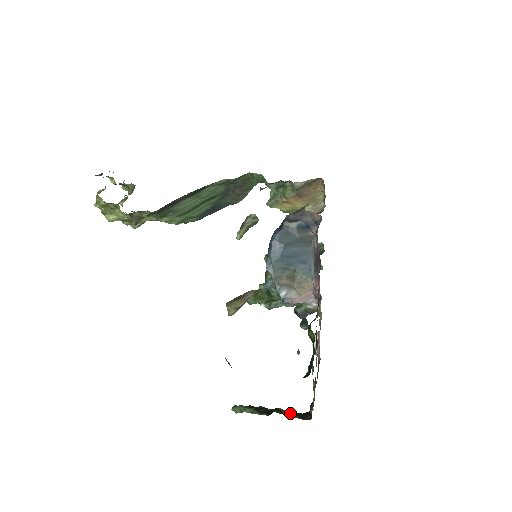
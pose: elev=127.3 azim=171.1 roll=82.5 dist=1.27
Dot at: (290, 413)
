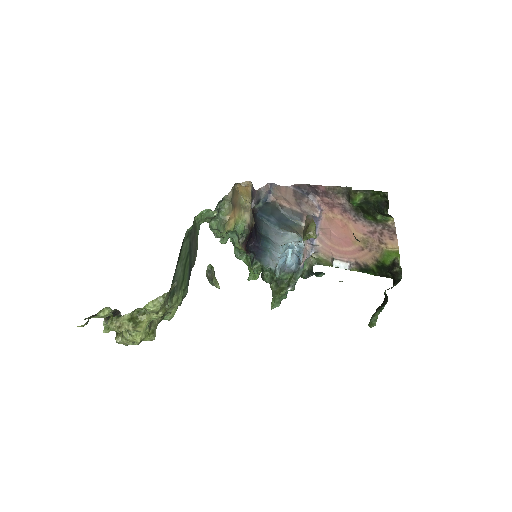
Dot at: (391, 288)
